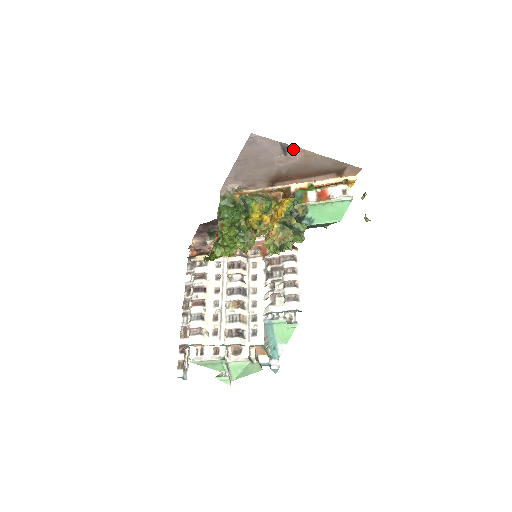
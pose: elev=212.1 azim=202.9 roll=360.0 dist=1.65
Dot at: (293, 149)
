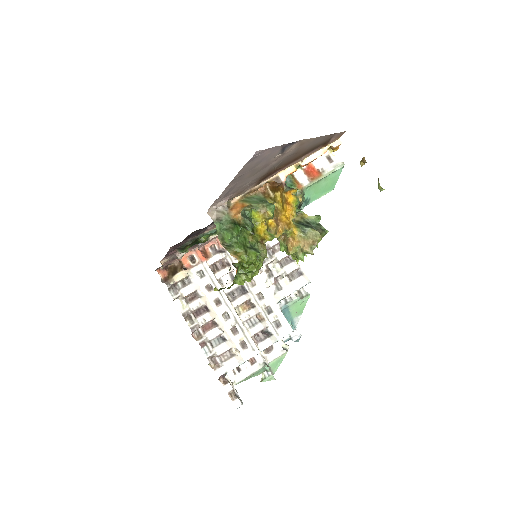
Dot at: (291, 145)
